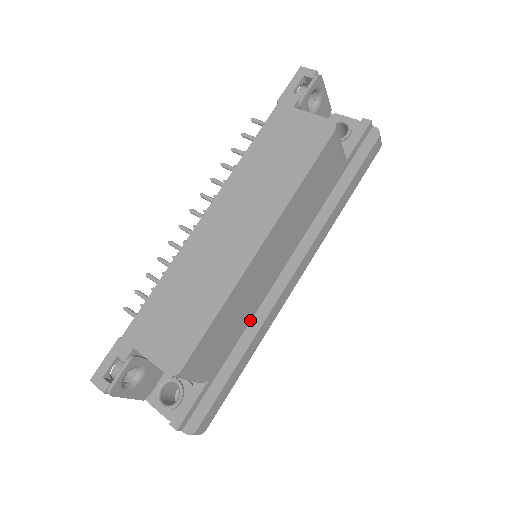
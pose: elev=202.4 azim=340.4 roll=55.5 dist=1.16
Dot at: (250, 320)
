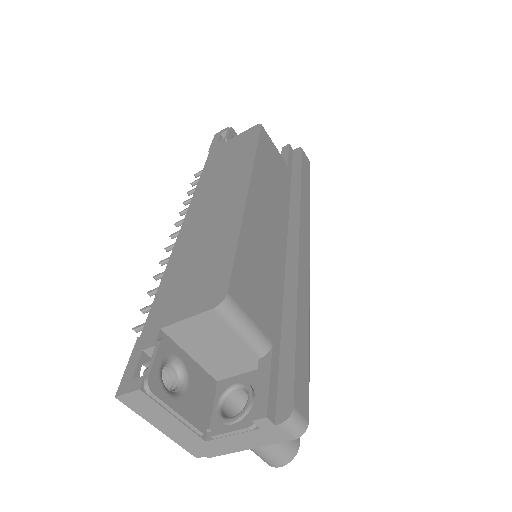
Dot at: (283, 285)
